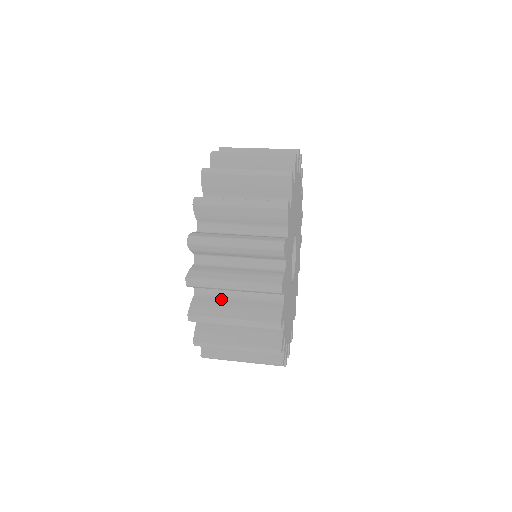
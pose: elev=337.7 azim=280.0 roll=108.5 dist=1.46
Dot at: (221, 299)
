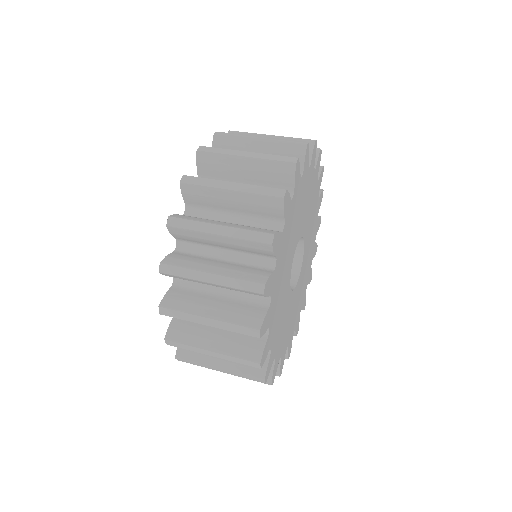
Dot at: (201, 324)
